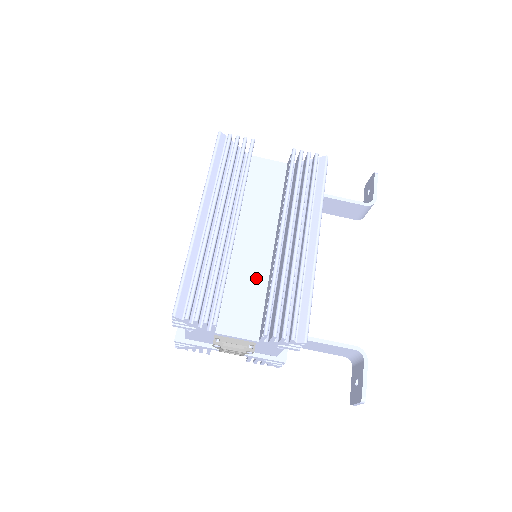
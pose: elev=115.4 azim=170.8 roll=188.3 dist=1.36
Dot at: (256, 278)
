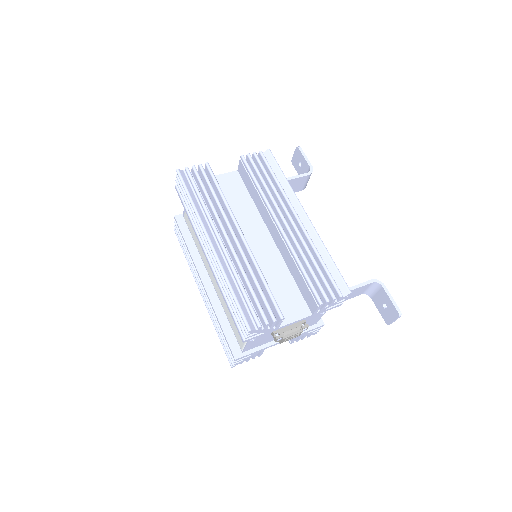
Dot at: (277, 270)
